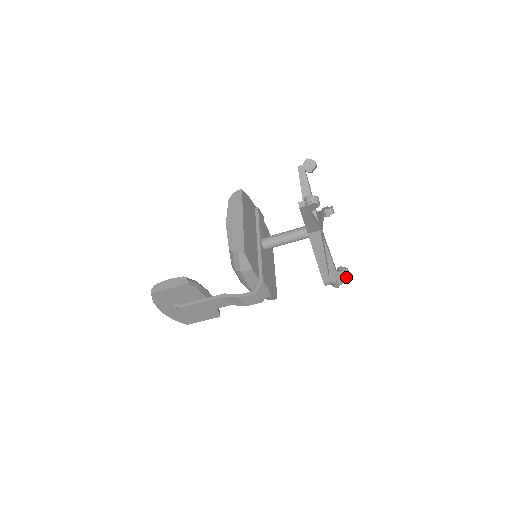
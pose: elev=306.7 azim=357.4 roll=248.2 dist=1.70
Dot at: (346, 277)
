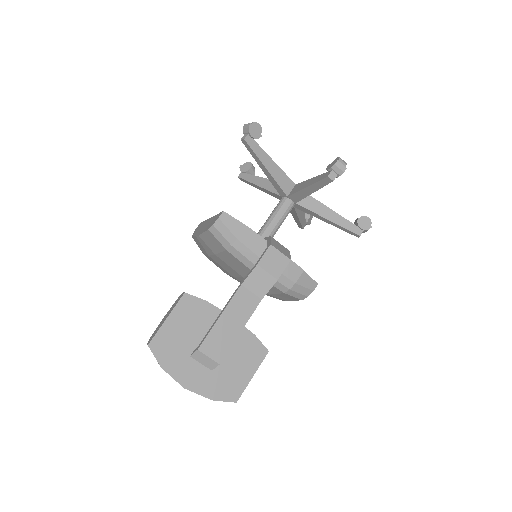
Dot at: (369, 223)
